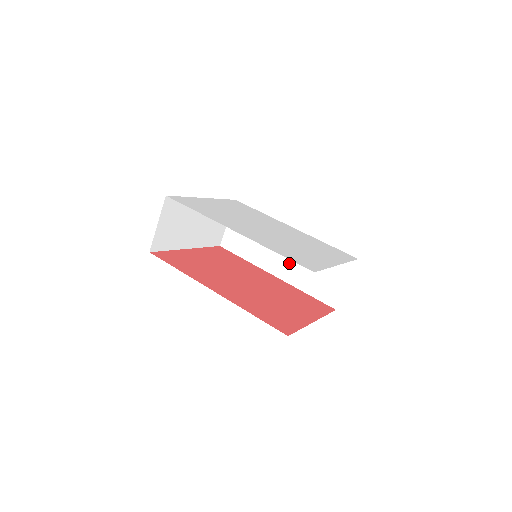
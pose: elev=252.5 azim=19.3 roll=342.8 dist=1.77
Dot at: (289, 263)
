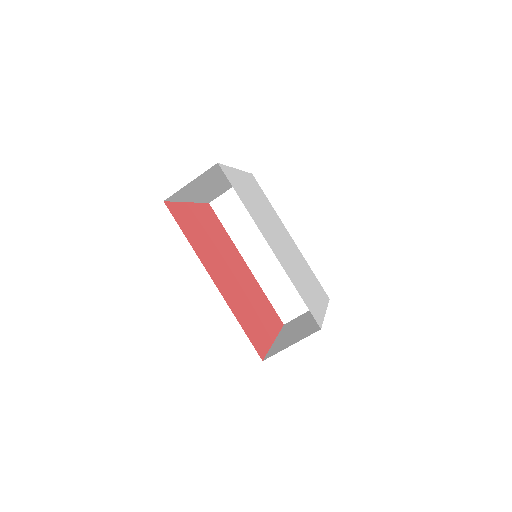
Dot at: (268, 263)
